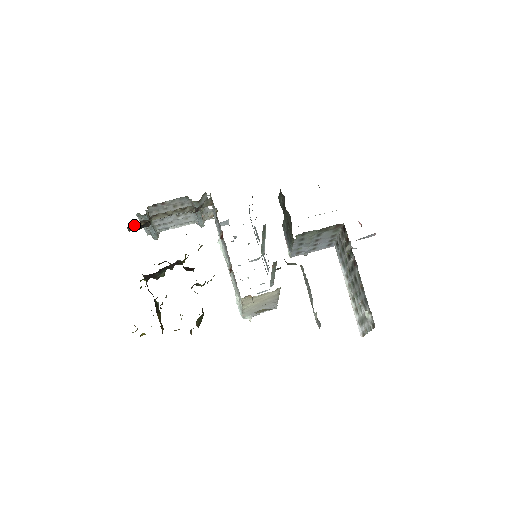
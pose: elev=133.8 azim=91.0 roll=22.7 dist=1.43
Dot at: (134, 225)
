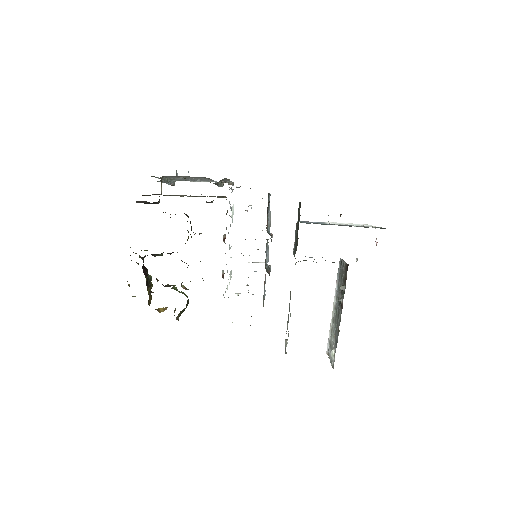
Dot at: (142, 201)
